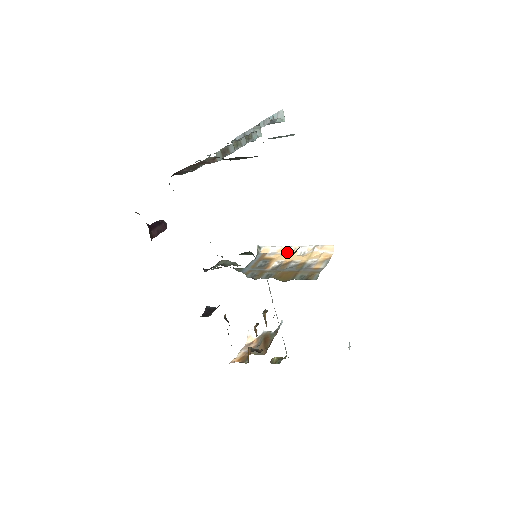
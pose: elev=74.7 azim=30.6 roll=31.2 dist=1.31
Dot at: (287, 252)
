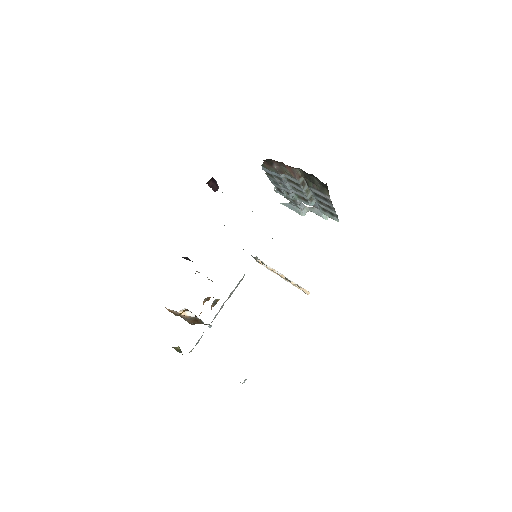
Dot at: occluded
